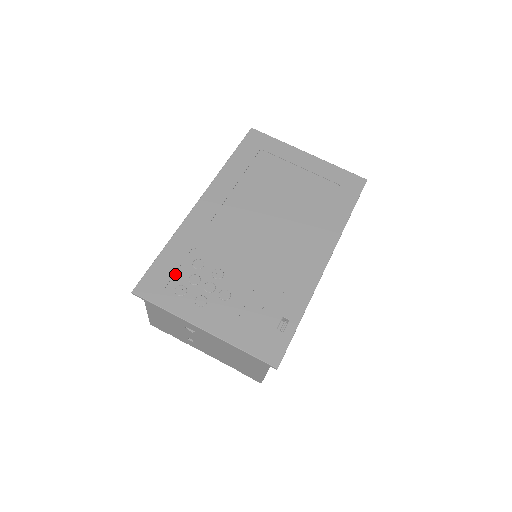
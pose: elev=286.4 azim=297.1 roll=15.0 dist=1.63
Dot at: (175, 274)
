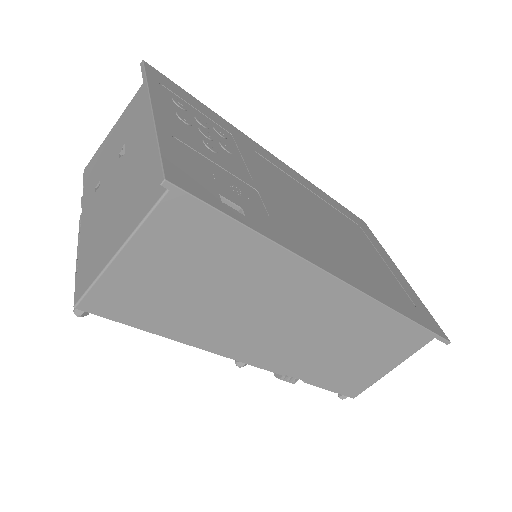
Dot at: (192, 107)
